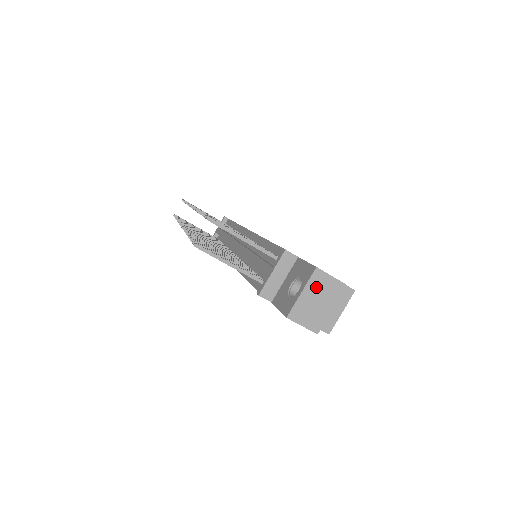
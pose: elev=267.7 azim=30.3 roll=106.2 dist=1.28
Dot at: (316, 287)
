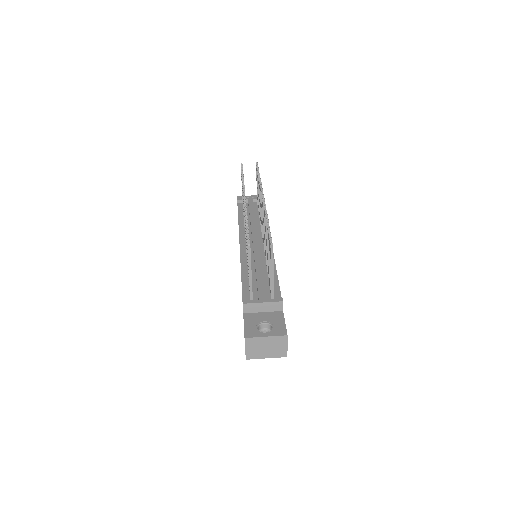
Dot at: (275, 342)
